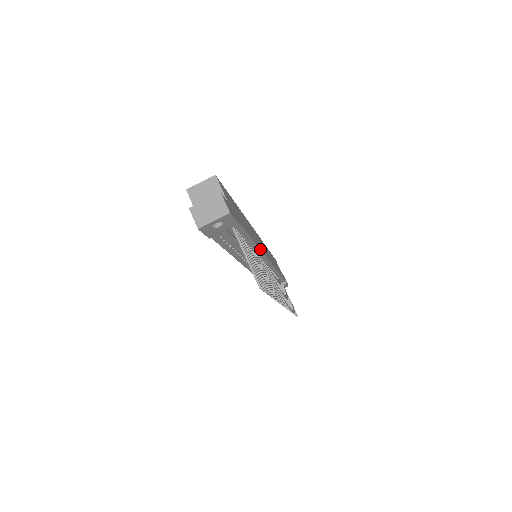
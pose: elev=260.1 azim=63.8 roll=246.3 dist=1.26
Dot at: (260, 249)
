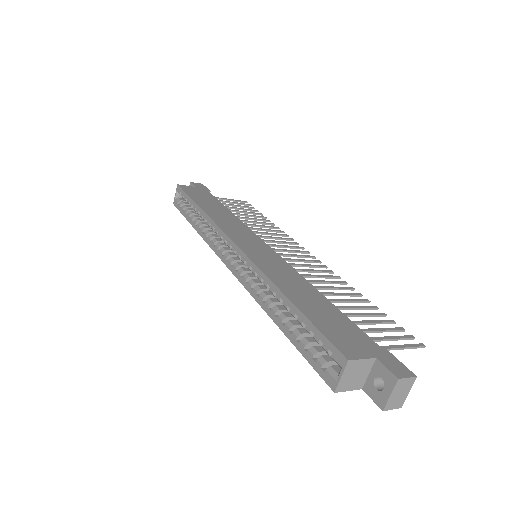
Dot at: (300, 275)
